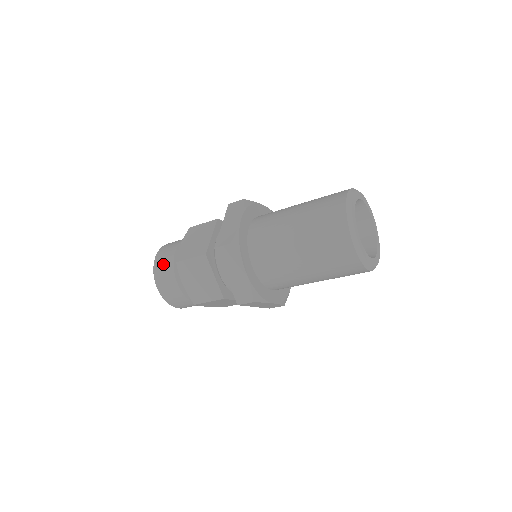
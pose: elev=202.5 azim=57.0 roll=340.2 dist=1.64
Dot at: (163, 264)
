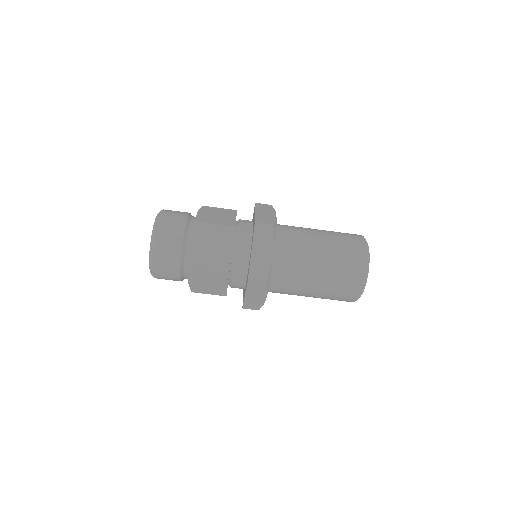
Dot at: occluded
